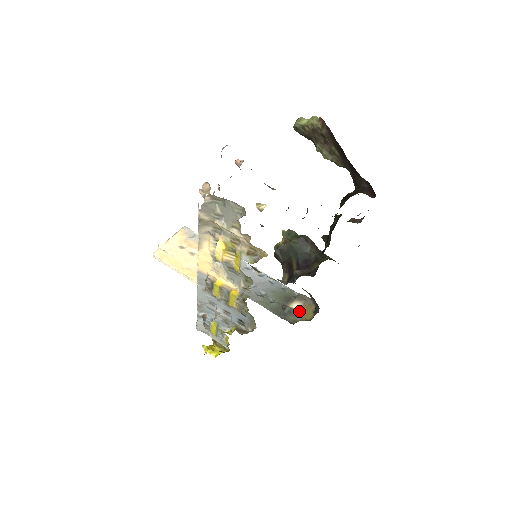
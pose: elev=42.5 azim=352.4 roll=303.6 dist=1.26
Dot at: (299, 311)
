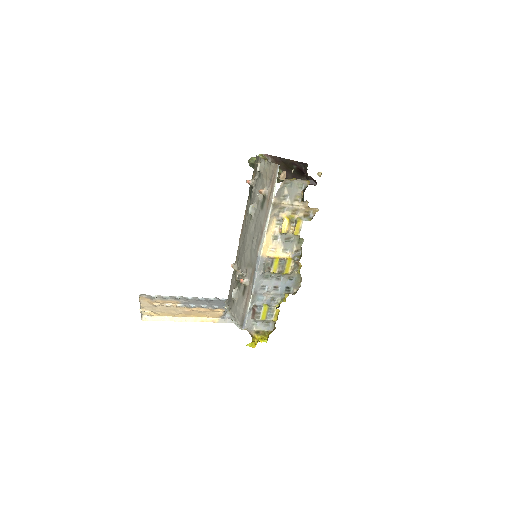
Dot at: occluded
